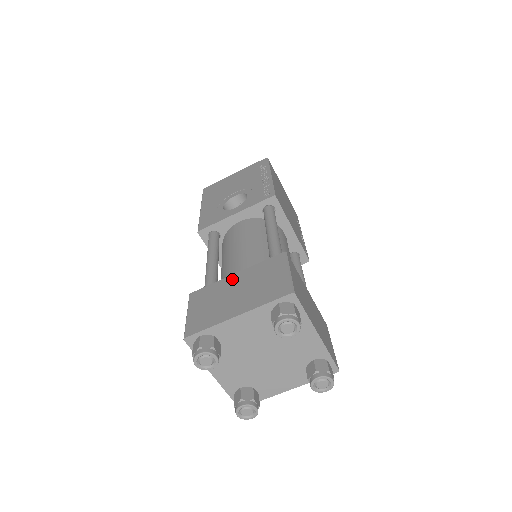
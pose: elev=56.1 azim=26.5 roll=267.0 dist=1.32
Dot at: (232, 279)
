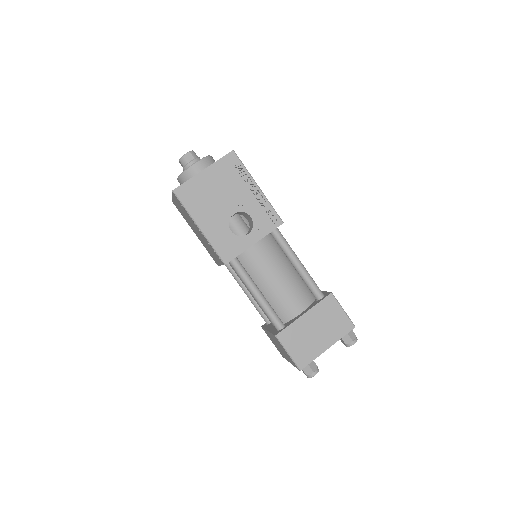
Dot at: (305, 320)
